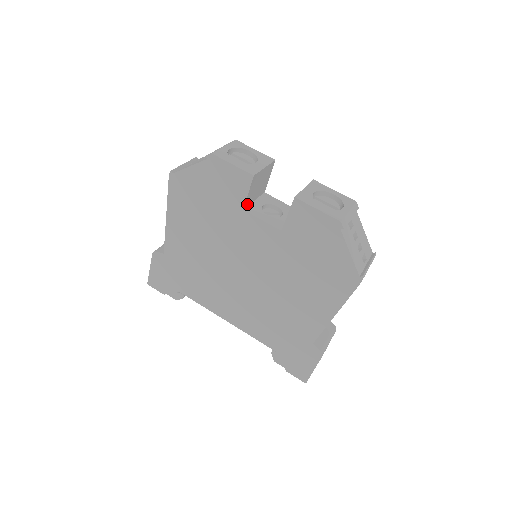
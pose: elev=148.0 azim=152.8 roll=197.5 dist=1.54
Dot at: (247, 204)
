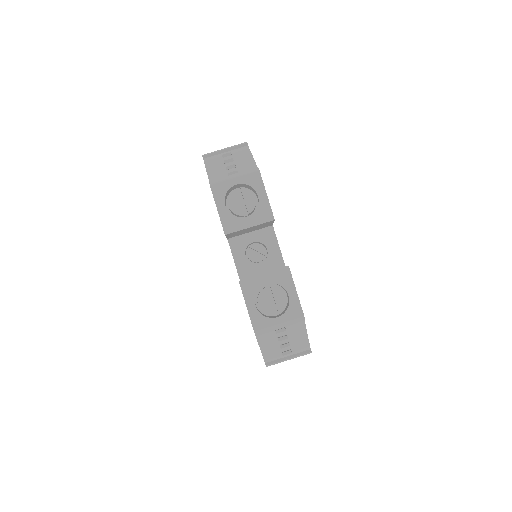
Dot at: (234, 236)
